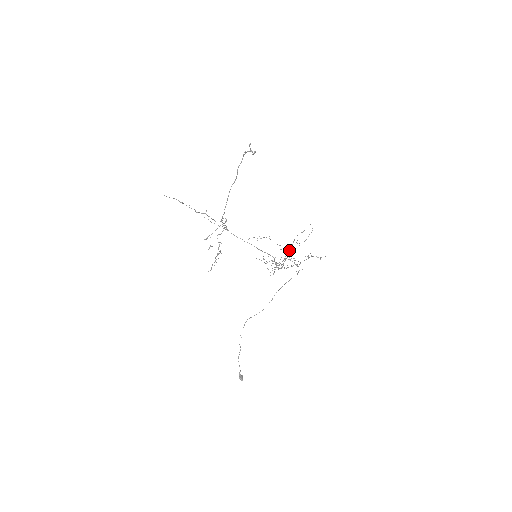
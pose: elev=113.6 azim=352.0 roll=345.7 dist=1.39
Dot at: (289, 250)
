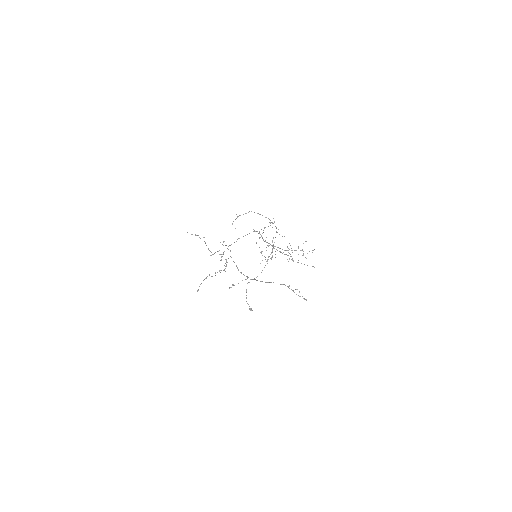
Dot at: (269, 219)
